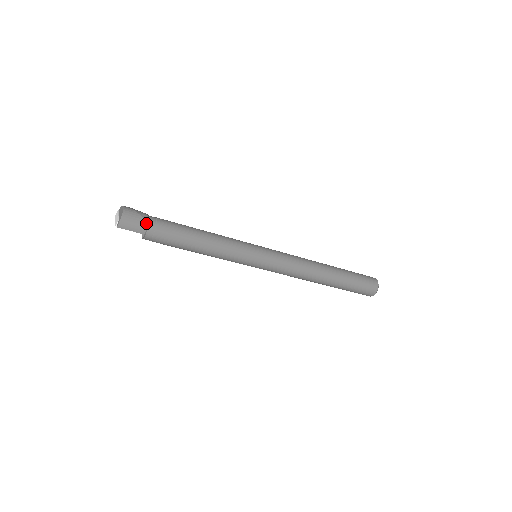
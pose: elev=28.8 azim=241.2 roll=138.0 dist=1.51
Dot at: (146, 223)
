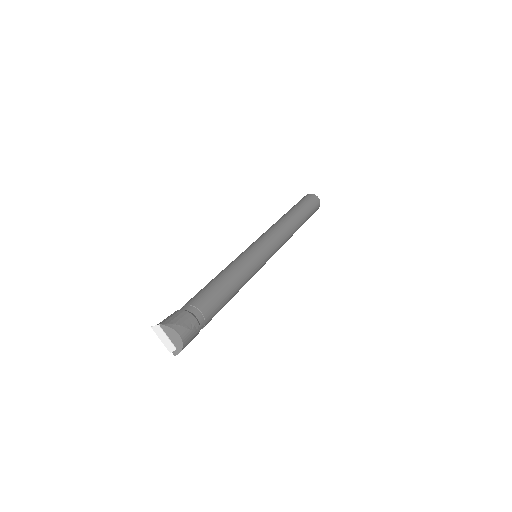
Dot at: (199, 331)
